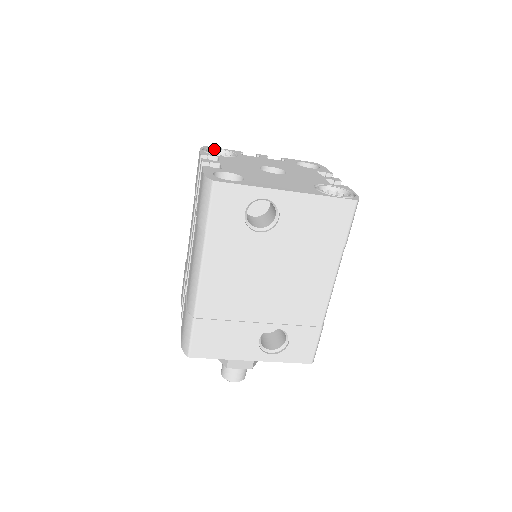
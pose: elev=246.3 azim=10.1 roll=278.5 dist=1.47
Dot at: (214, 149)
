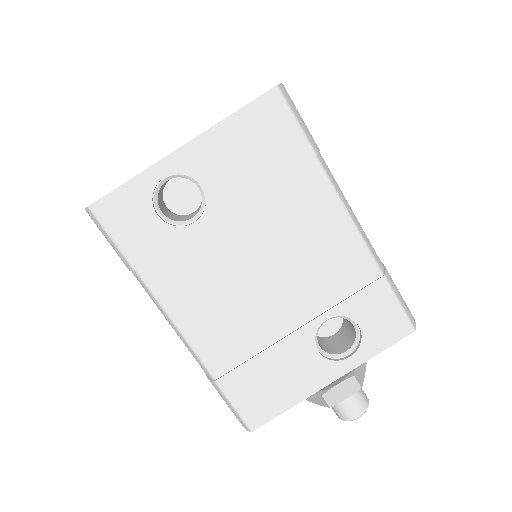
Dot at: occluded
